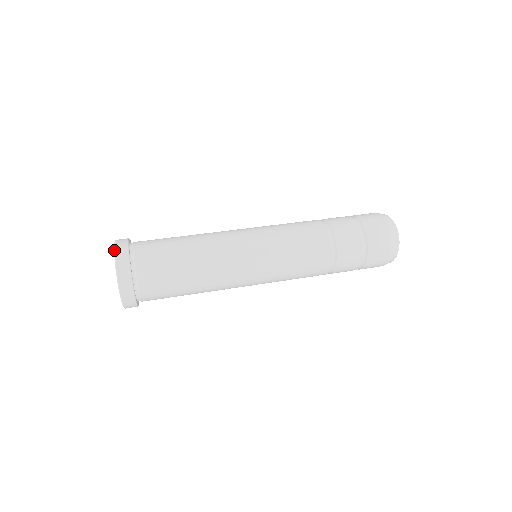
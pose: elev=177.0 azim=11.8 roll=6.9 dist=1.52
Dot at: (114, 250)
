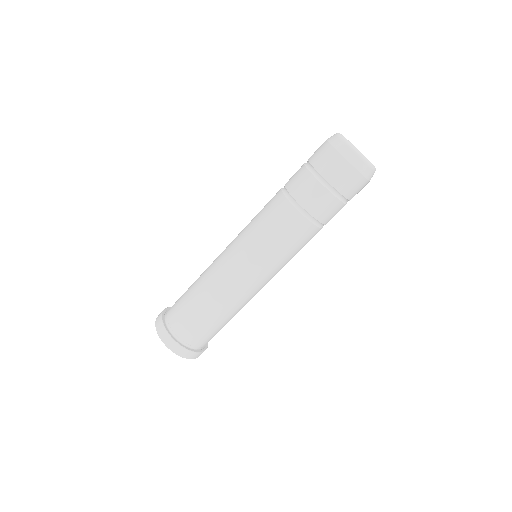
Dot at: occluded
